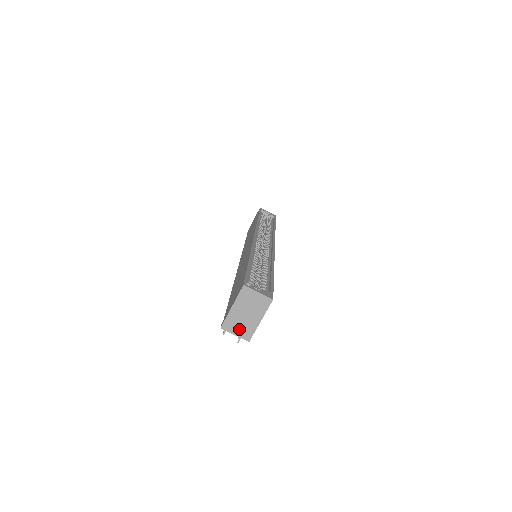
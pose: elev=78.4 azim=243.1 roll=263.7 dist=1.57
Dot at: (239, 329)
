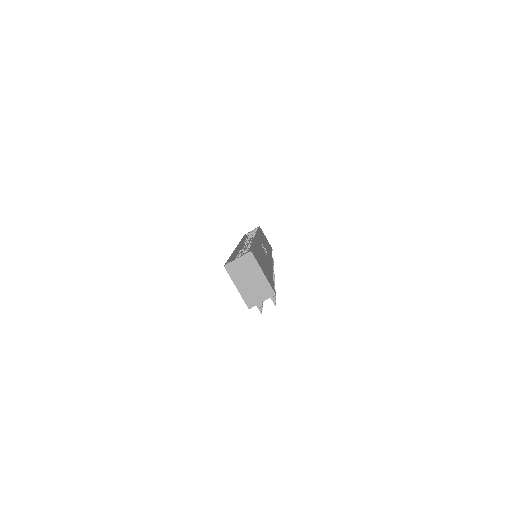
Dot at: (259, 295)
